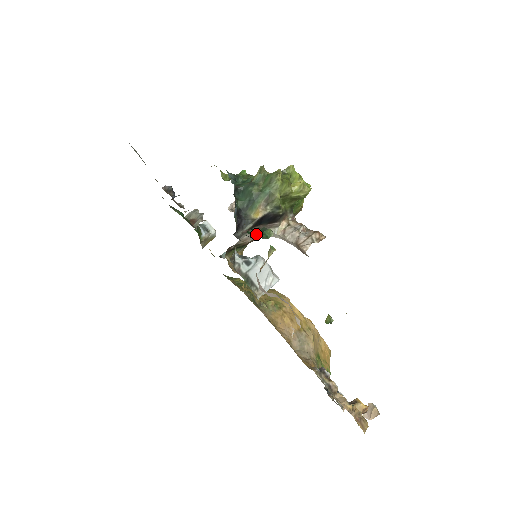
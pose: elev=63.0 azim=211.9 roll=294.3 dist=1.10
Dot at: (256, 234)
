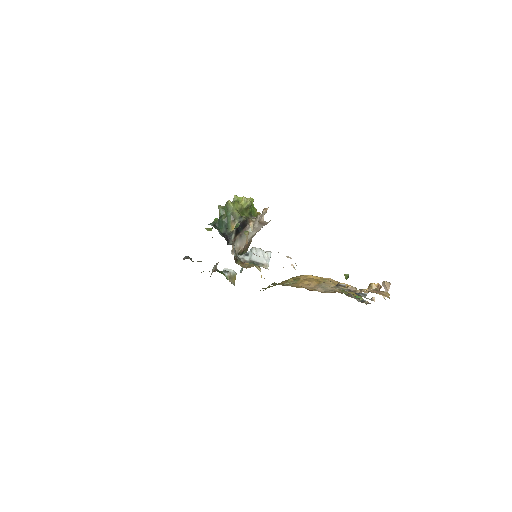
Dot at: occluded
